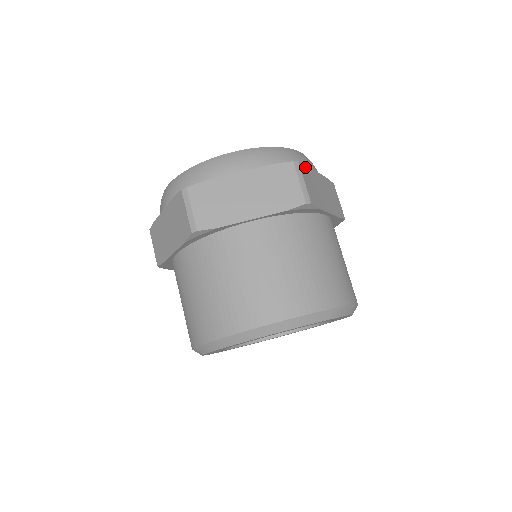
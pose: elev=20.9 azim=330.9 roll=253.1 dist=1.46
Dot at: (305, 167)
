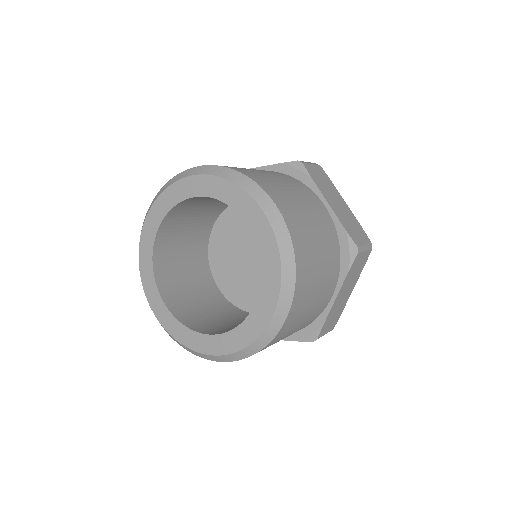
Dot at: (327, 177)
